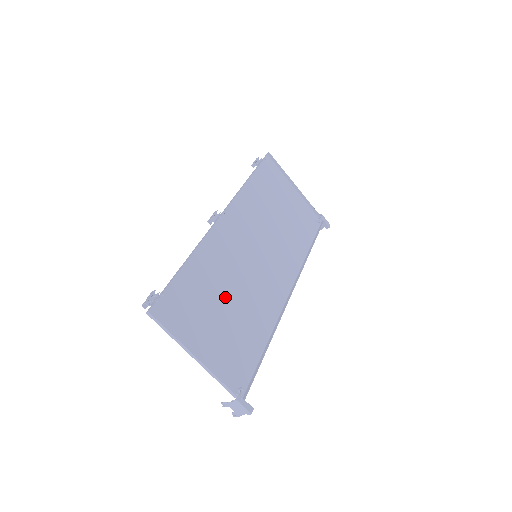
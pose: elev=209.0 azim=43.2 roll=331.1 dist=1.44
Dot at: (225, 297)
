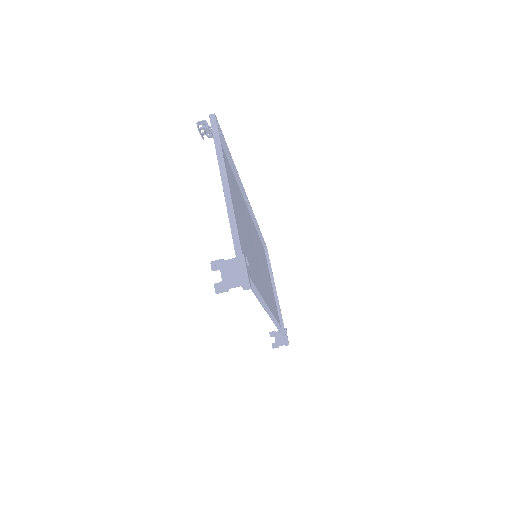
Dot at: (241, 221)
